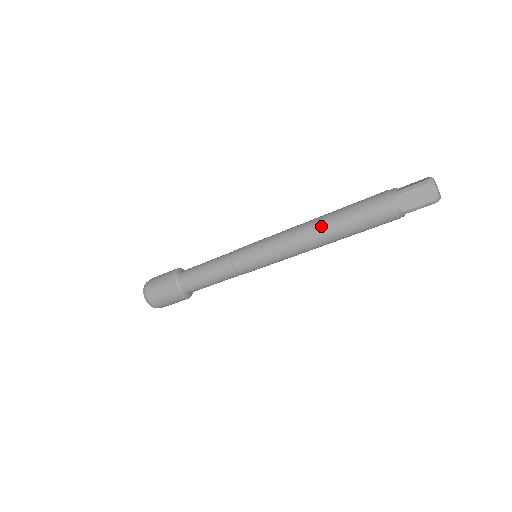
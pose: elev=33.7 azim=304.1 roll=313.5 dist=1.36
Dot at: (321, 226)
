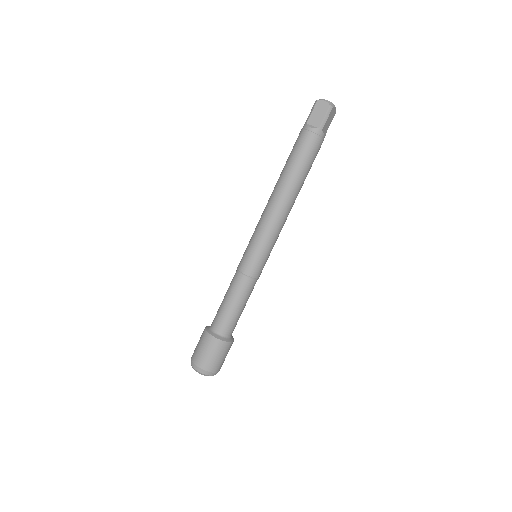
Dot at: (278, 186)
